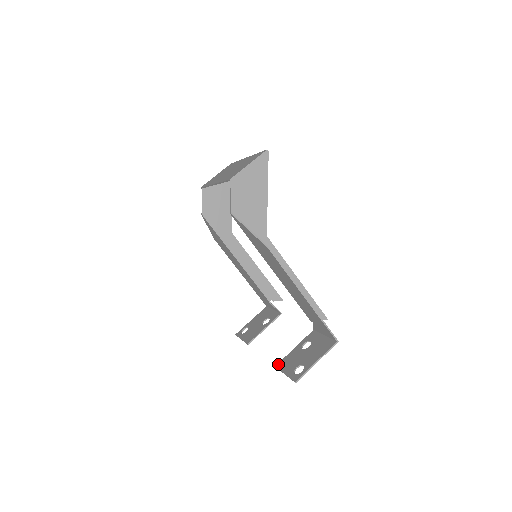
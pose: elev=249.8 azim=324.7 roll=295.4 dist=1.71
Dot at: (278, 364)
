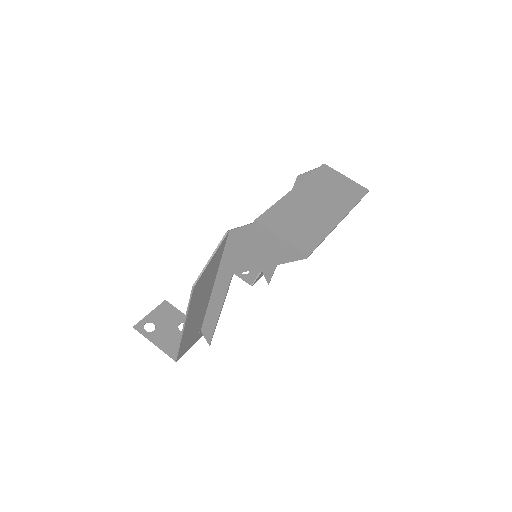
Dot at: (167, 302)
